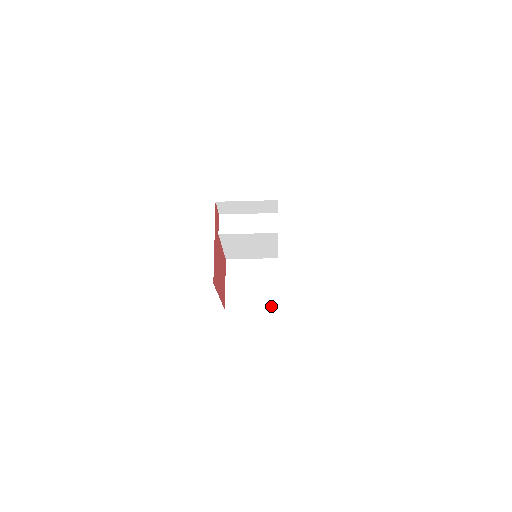
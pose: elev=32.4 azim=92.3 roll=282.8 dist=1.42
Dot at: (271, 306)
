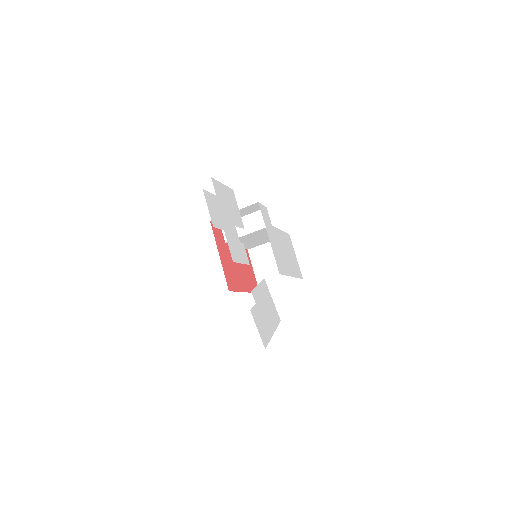
Dot at: (295, 278)
